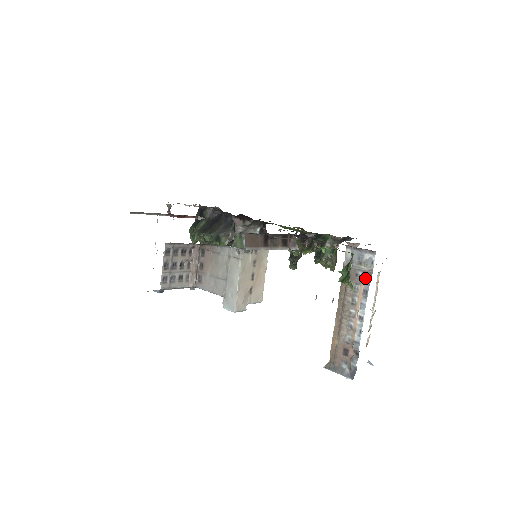
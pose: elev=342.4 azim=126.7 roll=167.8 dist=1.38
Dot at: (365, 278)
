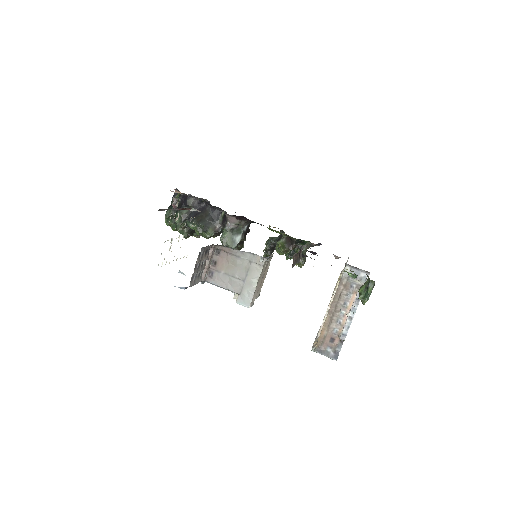
Dot at: (358, 290)
